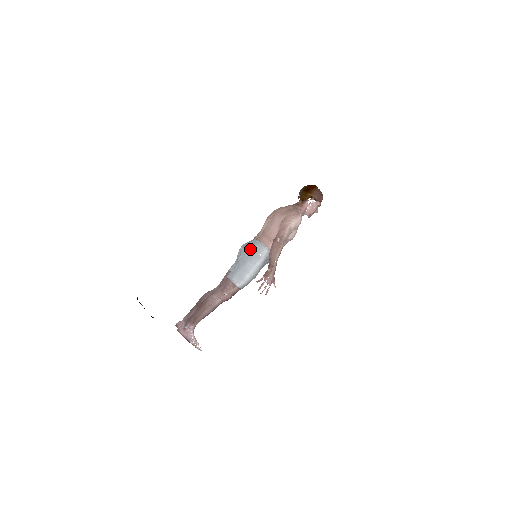
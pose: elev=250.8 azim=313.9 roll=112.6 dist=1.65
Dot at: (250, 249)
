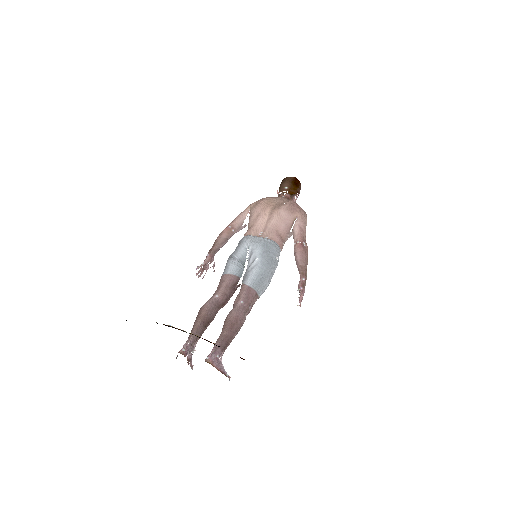
Dot at: (268, 251)
